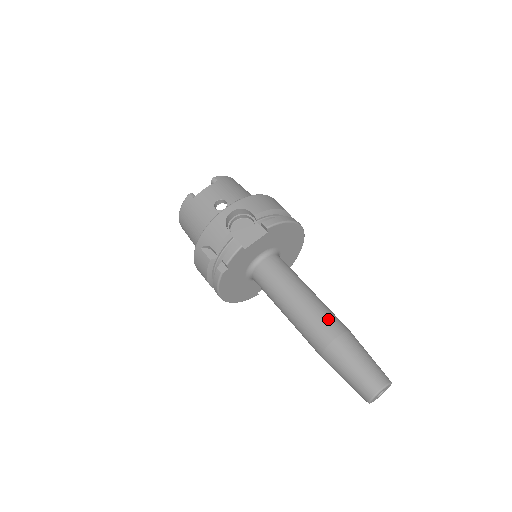
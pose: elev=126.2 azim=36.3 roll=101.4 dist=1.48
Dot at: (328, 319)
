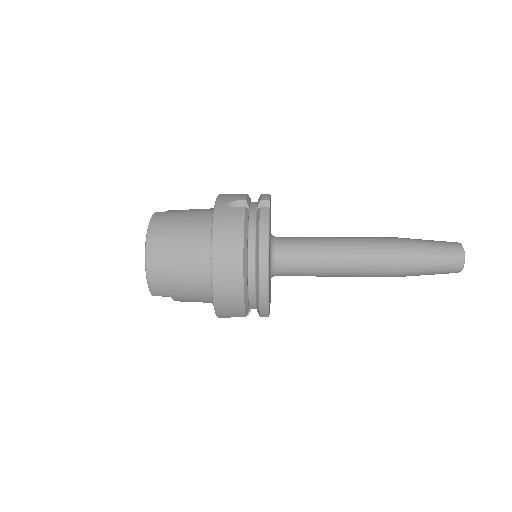
Dot at: occluded
